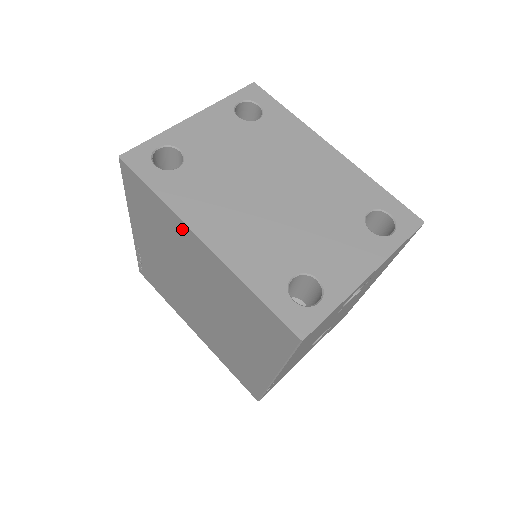
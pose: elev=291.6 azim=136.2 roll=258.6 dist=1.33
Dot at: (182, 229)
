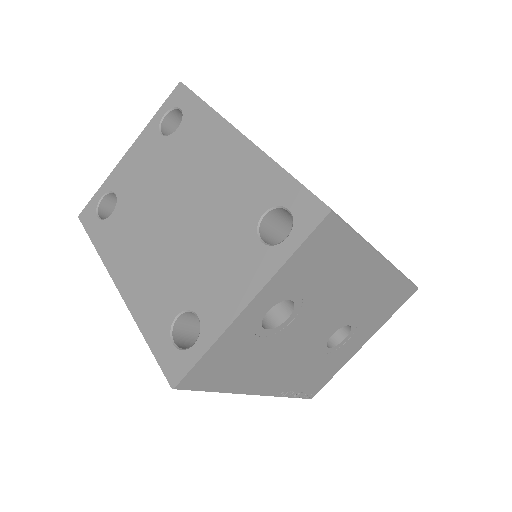
Dot at: occluded
